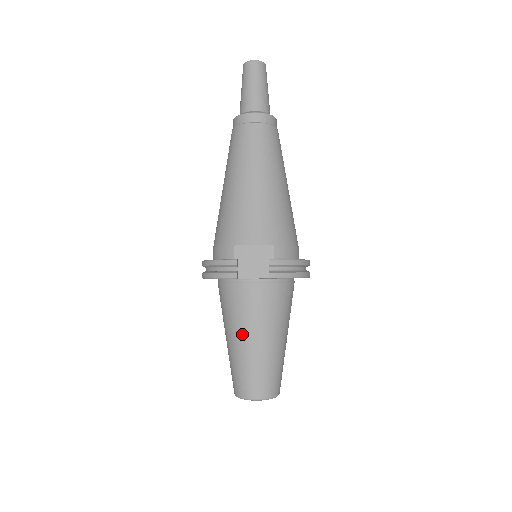
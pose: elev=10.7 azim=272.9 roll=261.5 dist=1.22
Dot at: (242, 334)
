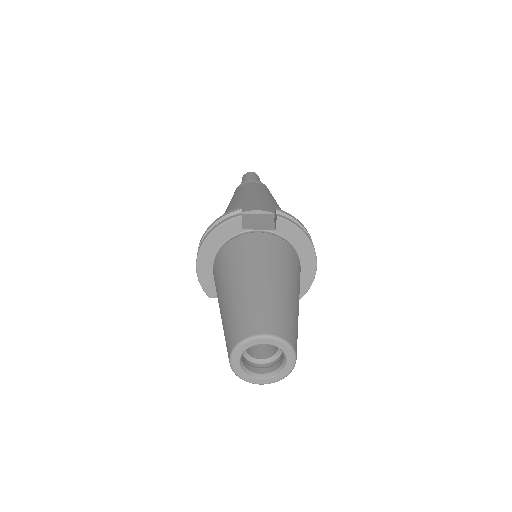
Dot at: (245, 272)
